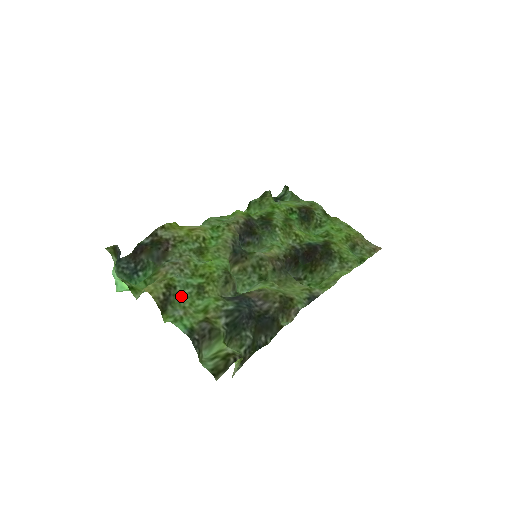
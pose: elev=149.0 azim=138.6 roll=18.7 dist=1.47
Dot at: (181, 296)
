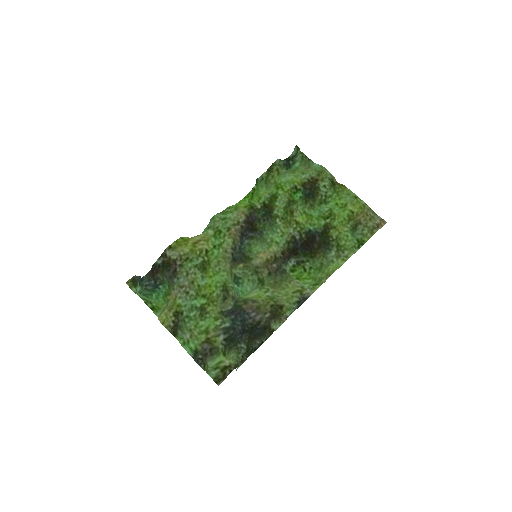
Dot at: (187, 320)
